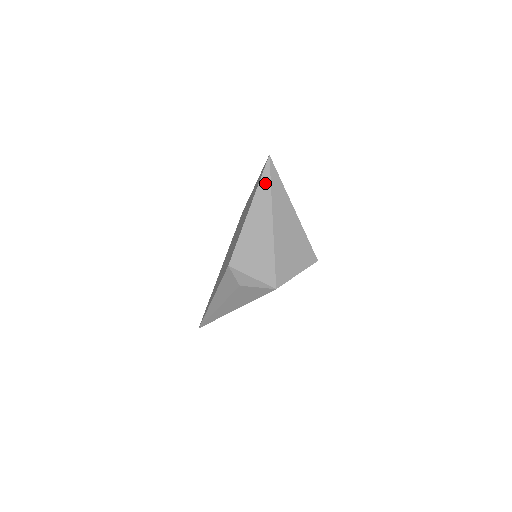
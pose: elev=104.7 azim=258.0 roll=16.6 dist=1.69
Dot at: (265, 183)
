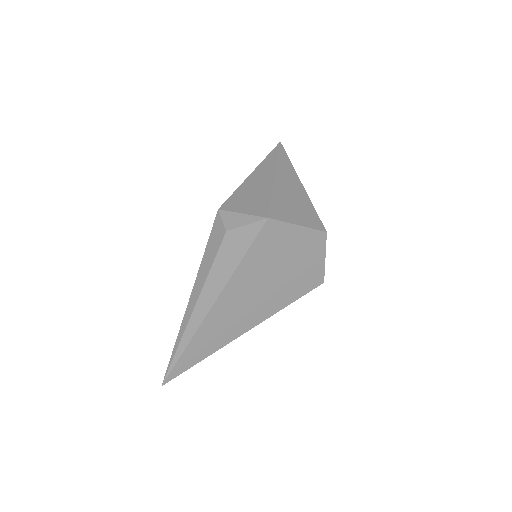
Dot at: (273, 155)
